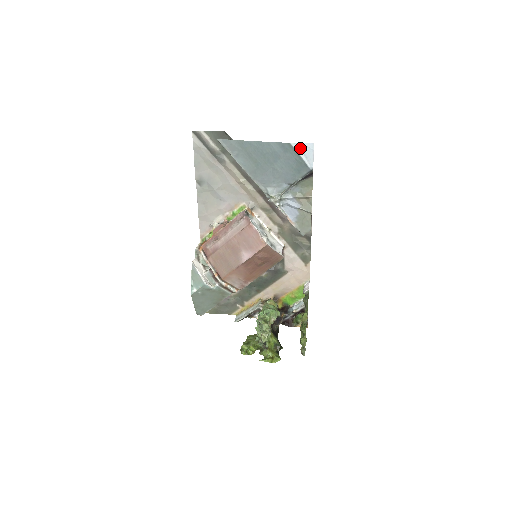
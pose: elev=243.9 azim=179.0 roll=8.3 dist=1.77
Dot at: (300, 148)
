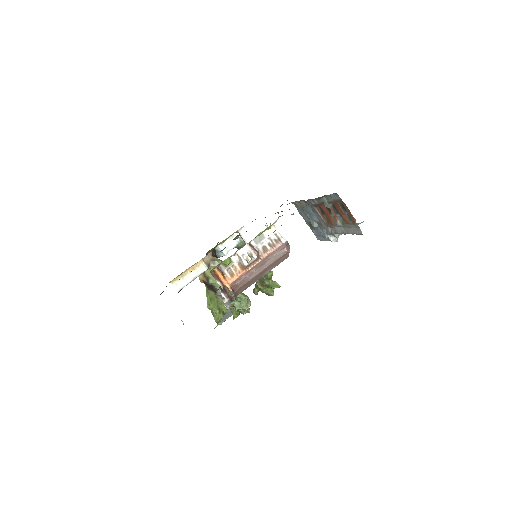
Dot at: occluded
